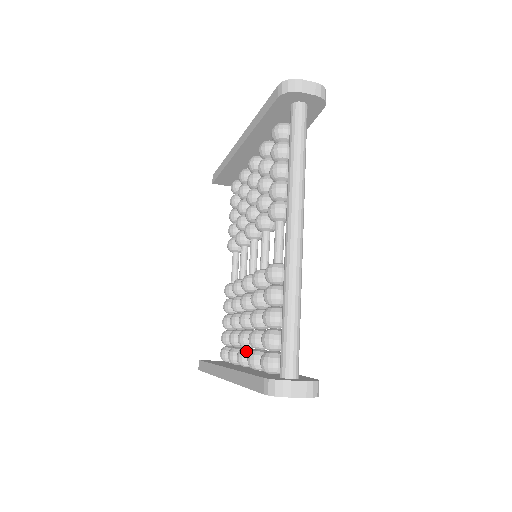
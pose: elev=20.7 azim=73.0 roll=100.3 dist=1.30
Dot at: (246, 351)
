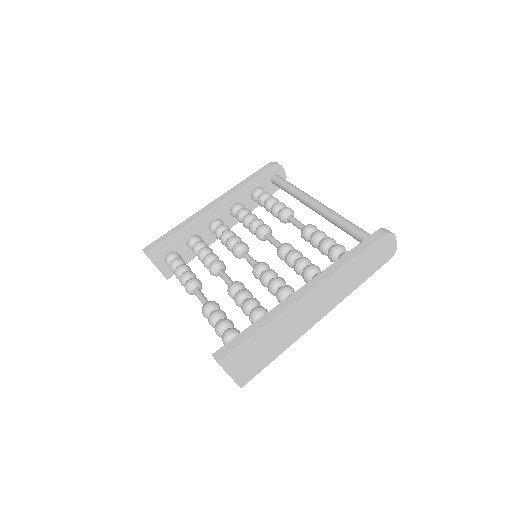
Dot at: occluded
